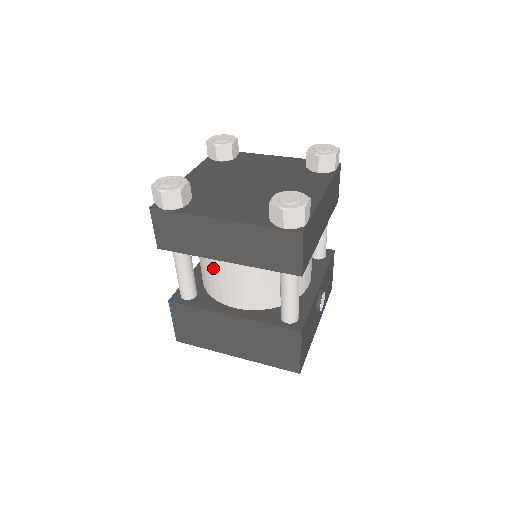
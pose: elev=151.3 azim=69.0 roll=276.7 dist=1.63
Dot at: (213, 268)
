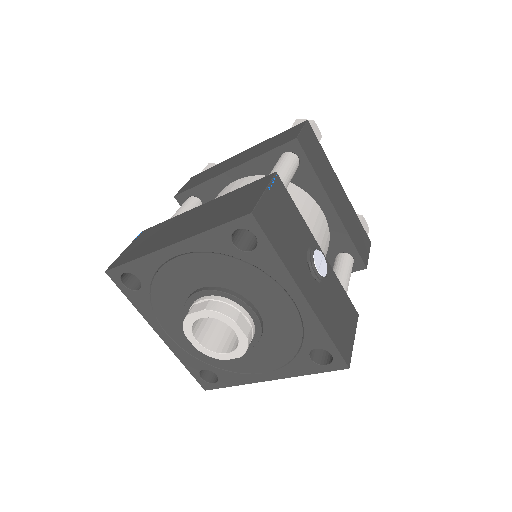
Dot at: occluded
